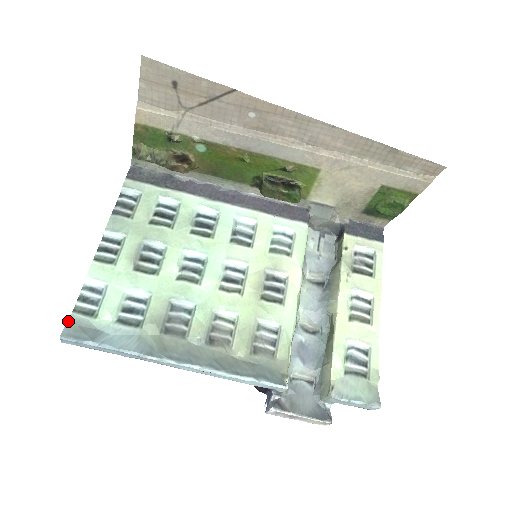
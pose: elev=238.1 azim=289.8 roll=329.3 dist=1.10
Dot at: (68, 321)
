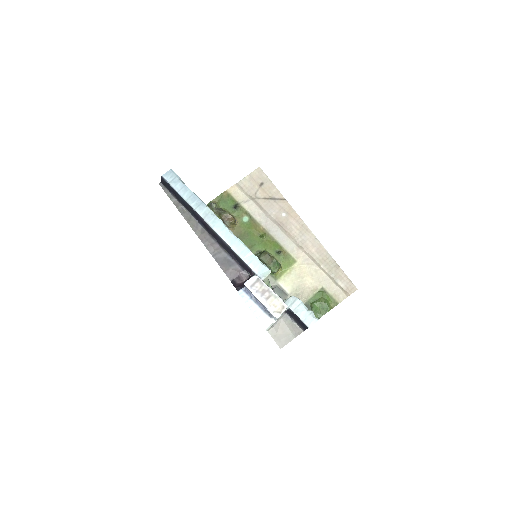
Dot at: occluded
